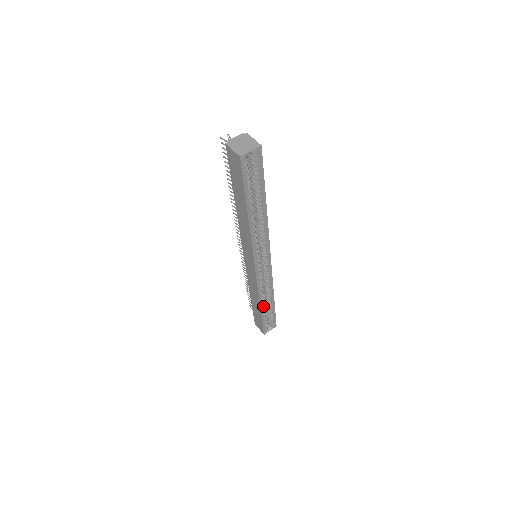
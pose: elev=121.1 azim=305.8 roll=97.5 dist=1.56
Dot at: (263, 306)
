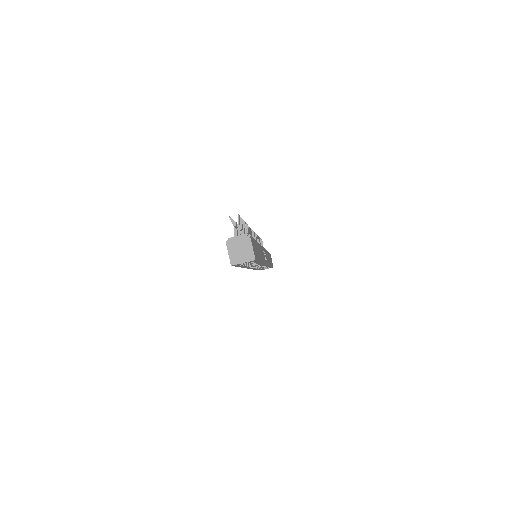
Dot at: occluded
